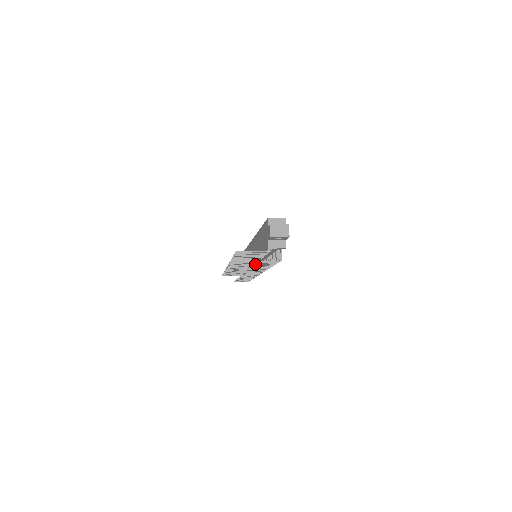
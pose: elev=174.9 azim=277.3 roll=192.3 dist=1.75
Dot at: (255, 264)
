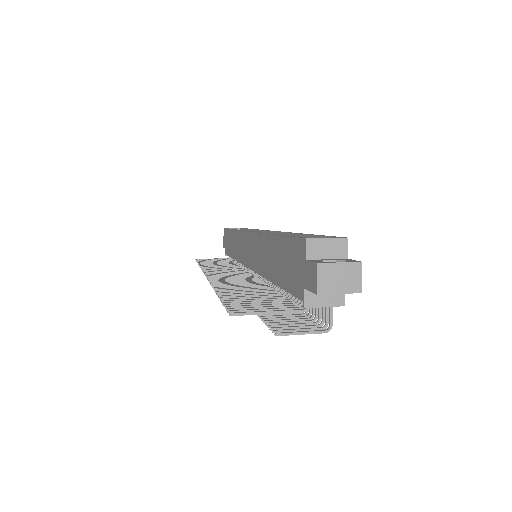
Dot at: (269, 324)
